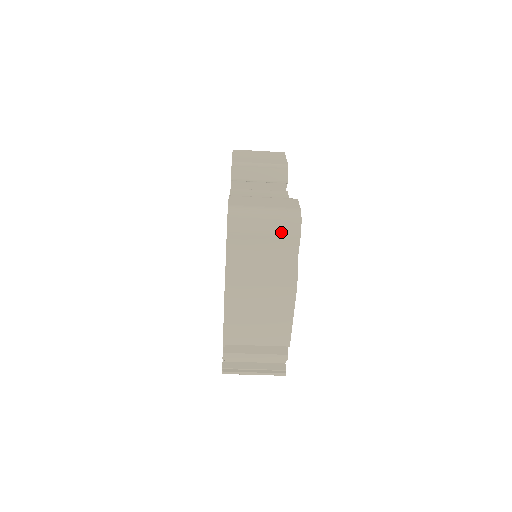
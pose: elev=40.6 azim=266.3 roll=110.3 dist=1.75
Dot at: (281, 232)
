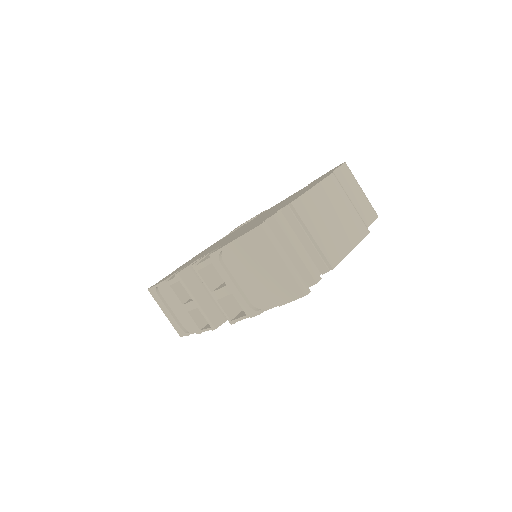
Dot at: (369, 203)
